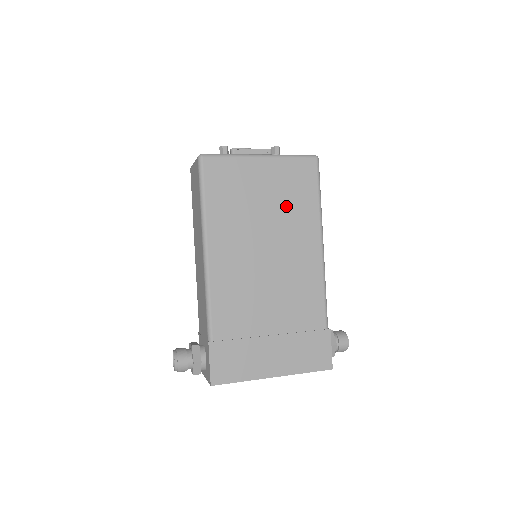
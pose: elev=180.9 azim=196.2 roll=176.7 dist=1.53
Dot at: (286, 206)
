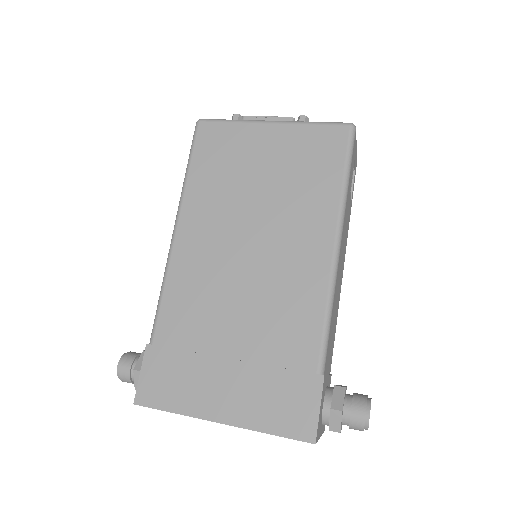
Dot at: (291, 185)
